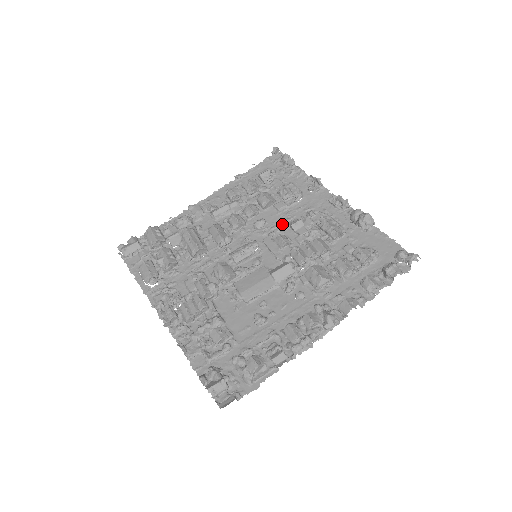
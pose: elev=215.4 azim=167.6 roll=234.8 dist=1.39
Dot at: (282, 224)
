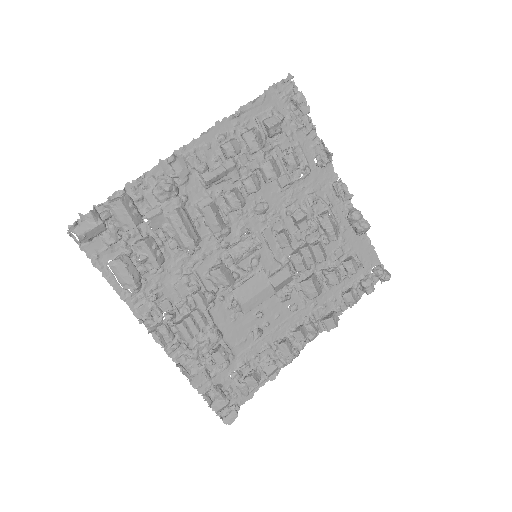
Dot at: (283, 209)
